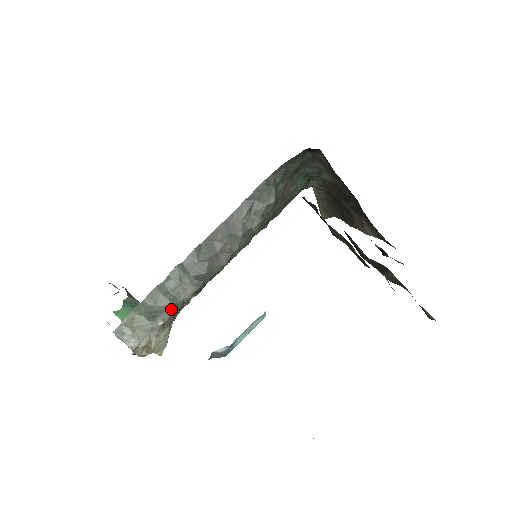
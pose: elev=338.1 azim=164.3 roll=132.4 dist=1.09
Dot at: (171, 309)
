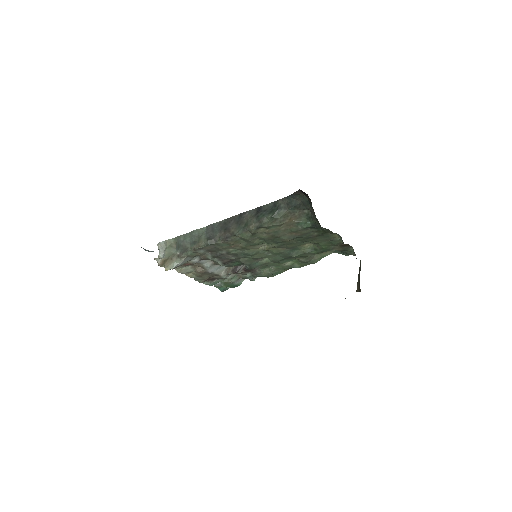
Dot at: (187, 249)
